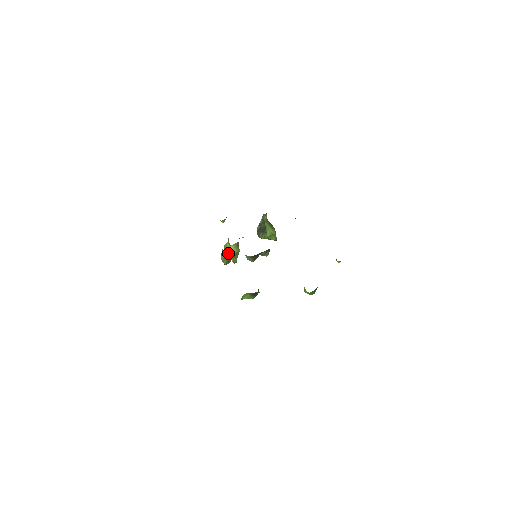
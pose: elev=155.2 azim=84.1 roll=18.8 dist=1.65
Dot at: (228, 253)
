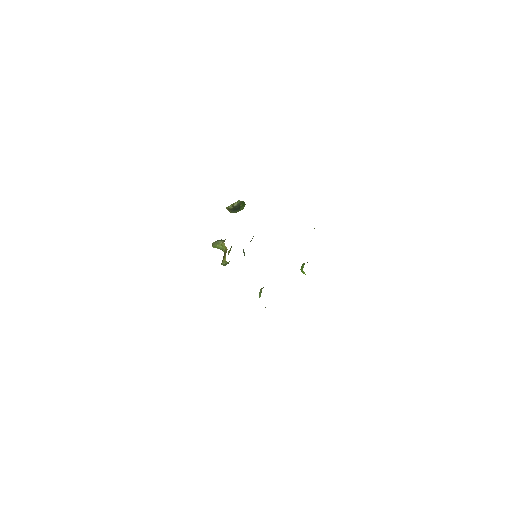
Dot at: occluded
